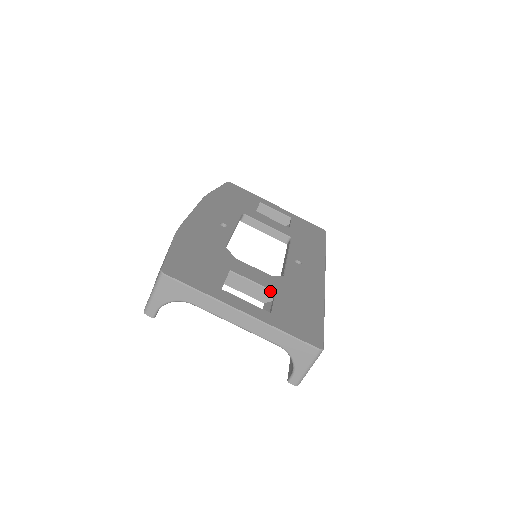
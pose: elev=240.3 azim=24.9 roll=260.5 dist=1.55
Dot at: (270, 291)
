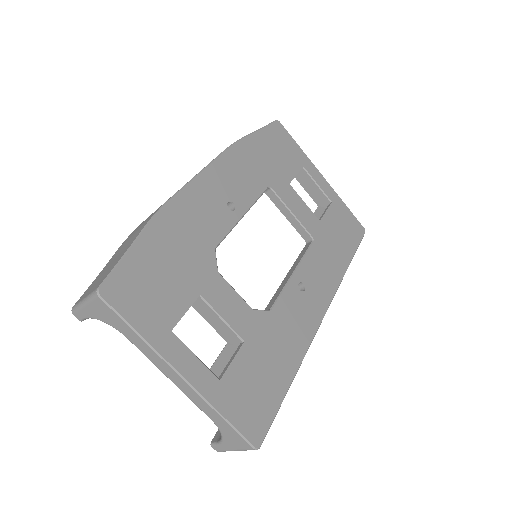
Dot at: (238, 337)
